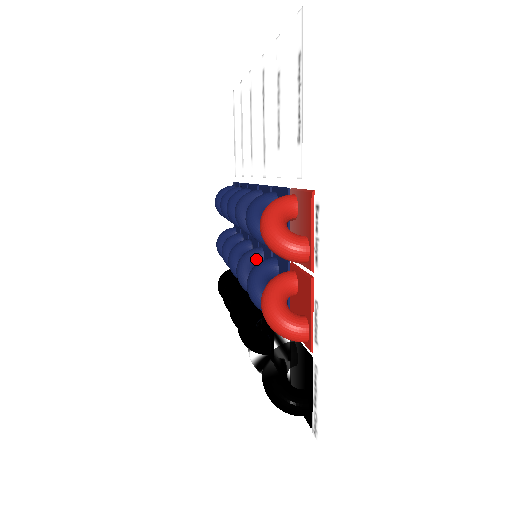
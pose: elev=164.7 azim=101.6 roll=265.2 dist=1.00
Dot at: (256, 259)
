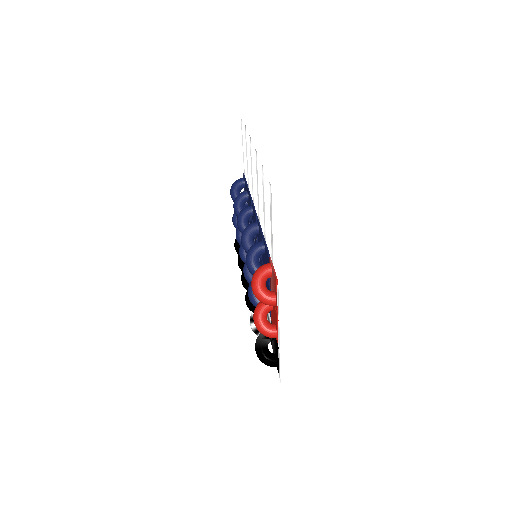
Dot at: occluded
